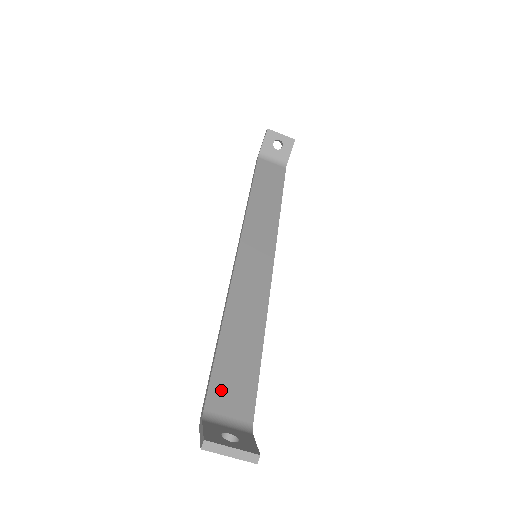
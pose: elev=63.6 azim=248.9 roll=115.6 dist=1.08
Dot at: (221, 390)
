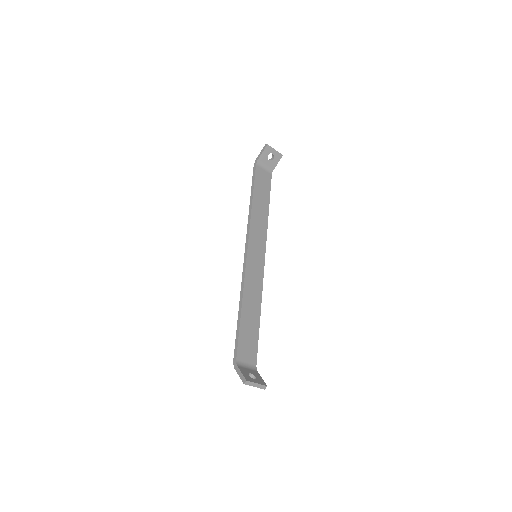
Dot at: (243, 348)
